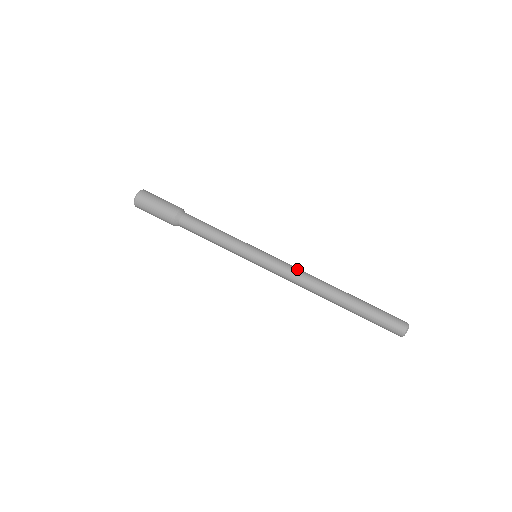
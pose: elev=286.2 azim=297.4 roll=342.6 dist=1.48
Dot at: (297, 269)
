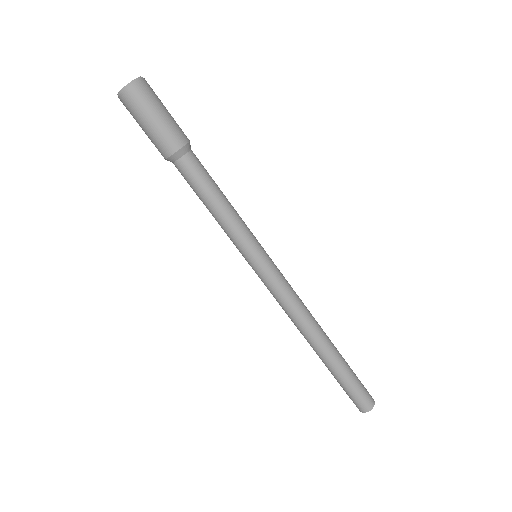
Dot at: (297, 296)
